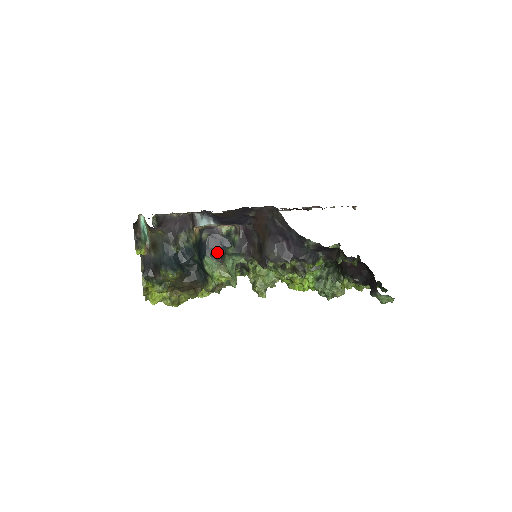
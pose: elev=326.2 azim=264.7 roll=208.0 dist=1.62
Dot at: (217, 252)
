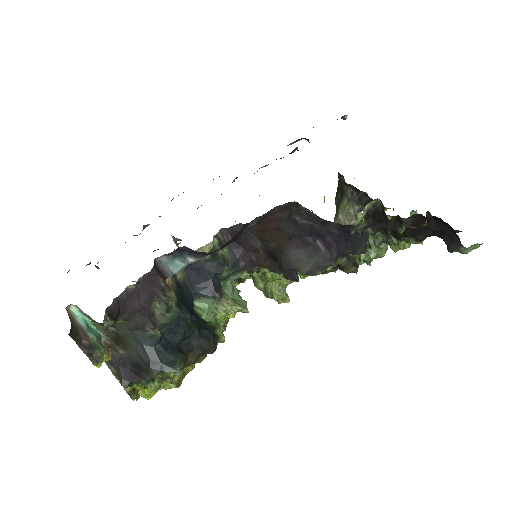
Dot at: (209, 287)
